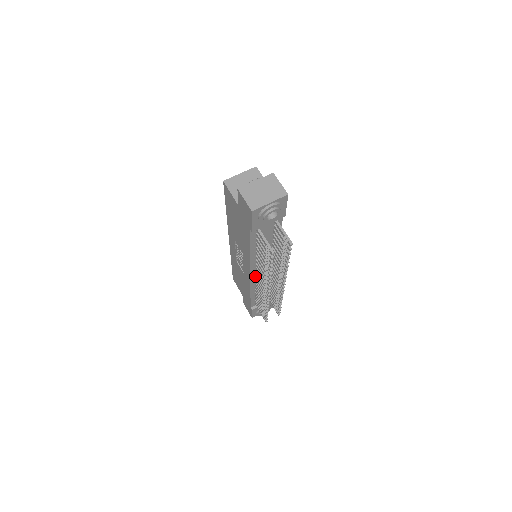
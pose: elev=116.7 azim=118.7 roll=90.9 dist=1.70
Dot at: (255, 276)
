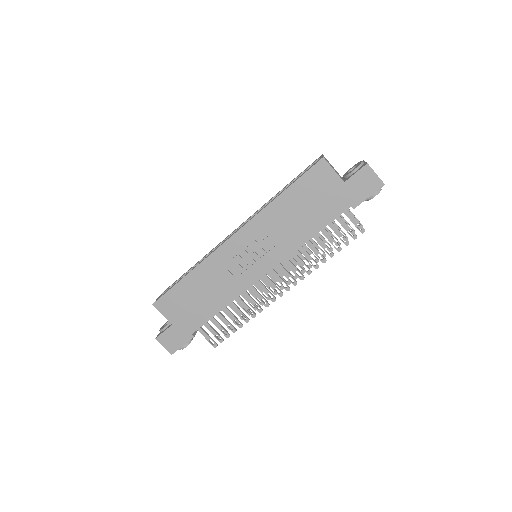
Dot at: occluded
